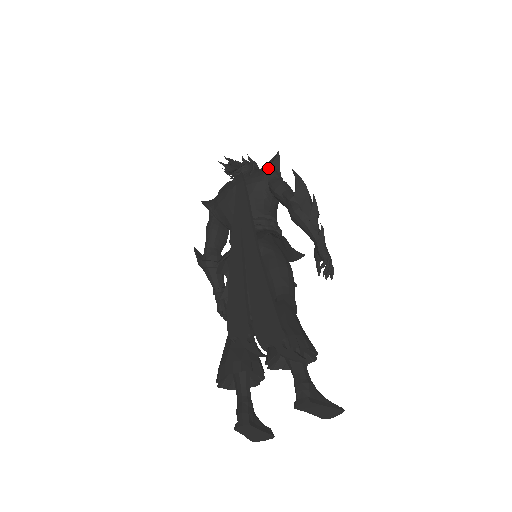
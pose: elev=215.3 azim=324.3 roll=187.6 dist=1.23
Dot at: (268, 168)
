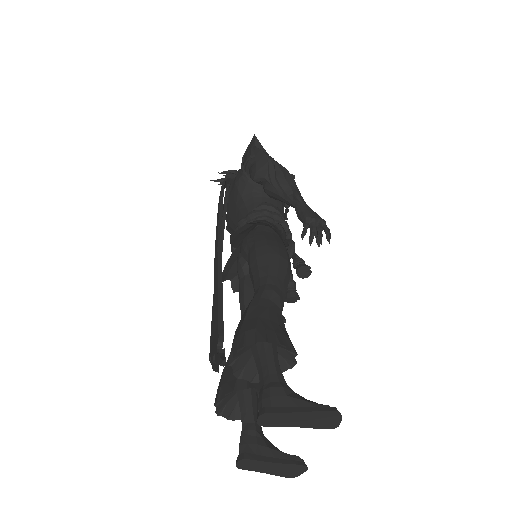
Dot at: occluded
